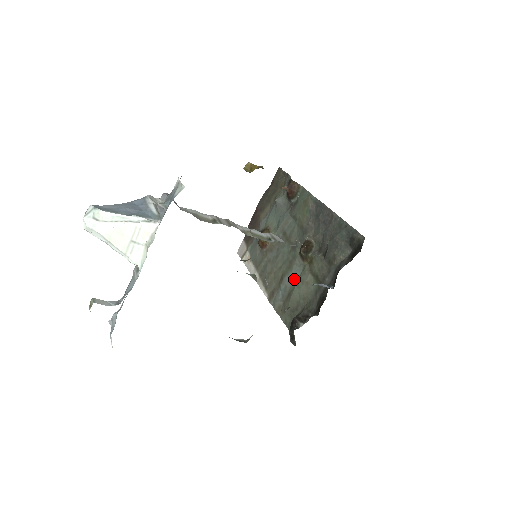
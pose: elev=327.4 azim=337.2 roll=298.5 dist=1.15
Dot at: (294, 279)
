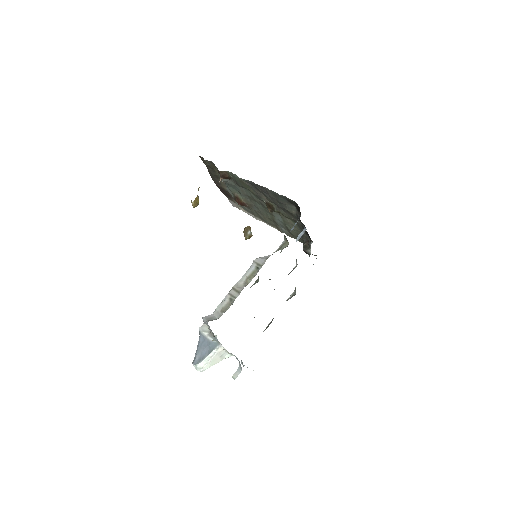
Dot at: (281, 221)
